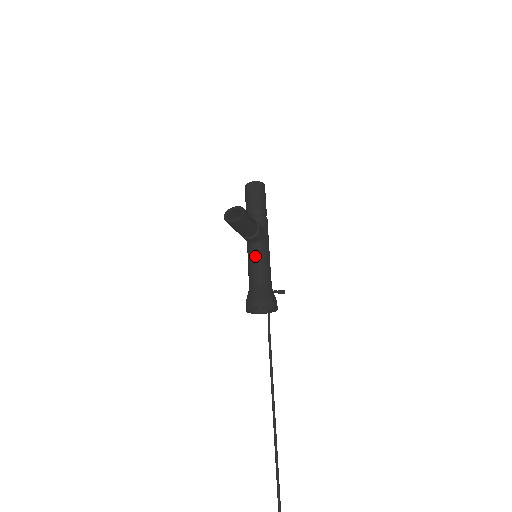
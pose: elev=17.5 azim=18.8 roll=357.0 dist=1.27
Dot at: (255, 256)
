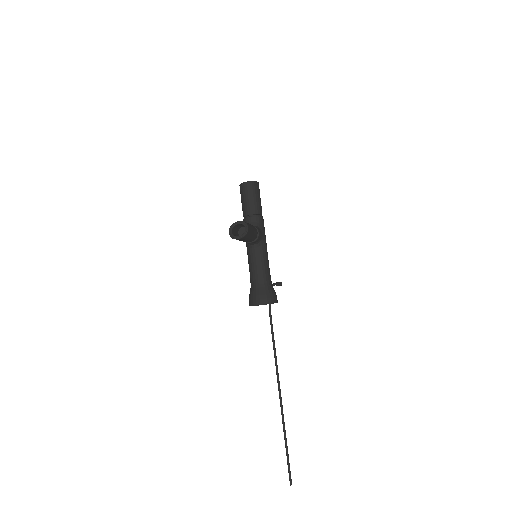
Dot at: (255, 256)
